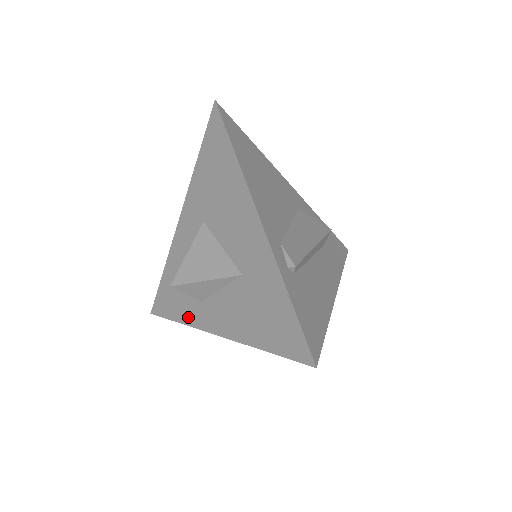
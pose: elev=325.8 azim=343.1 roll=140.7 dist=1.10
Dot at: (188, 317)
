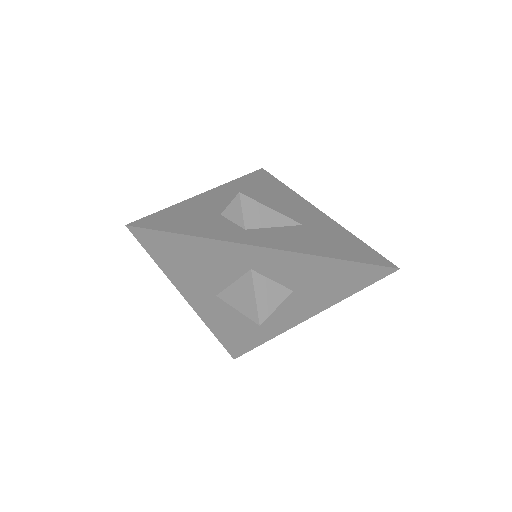
Dot at: (217, 234)
